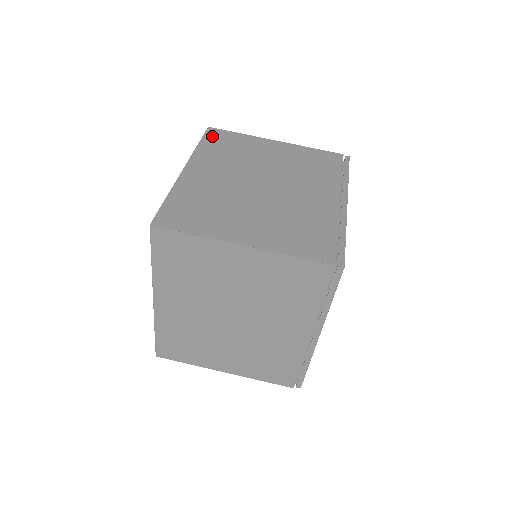
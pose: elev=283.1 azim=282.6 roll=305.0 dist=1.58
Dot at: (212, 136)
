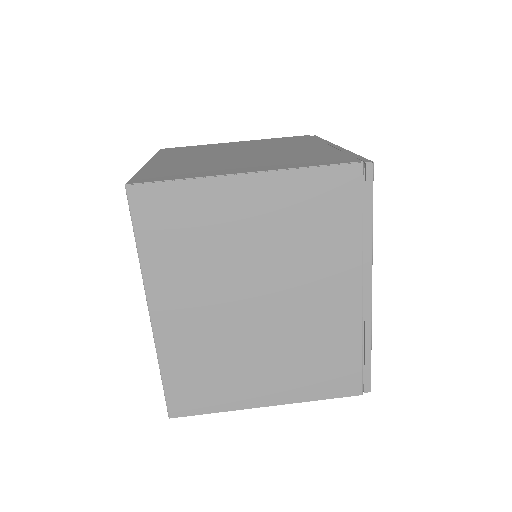
Dot at: (167, 150)
